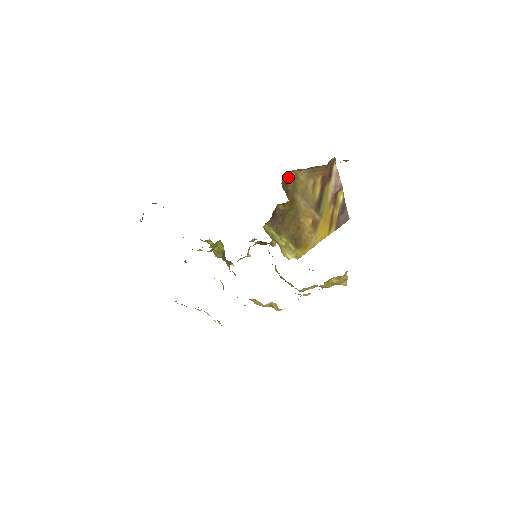
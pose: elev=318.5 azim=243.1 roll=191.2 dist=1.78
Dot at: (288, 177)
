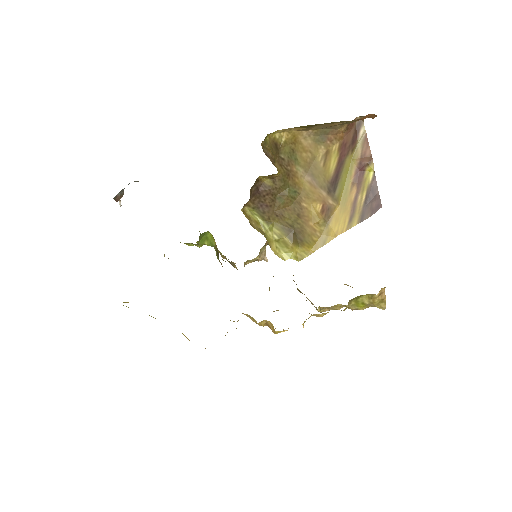
Dot at: (280, 139)
